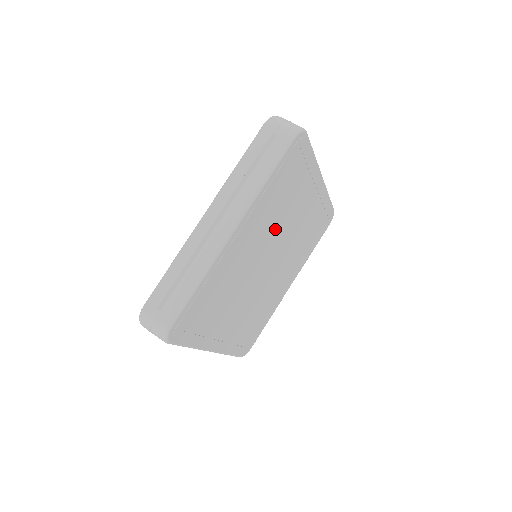
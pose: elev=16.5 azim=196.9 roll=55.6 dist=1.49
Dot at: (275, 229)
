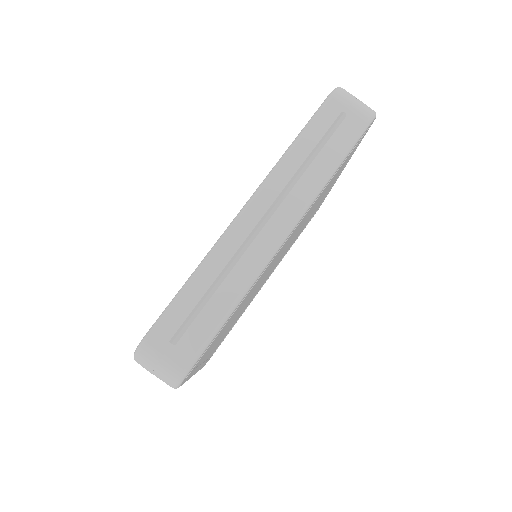
Dot at: (297, 230)
